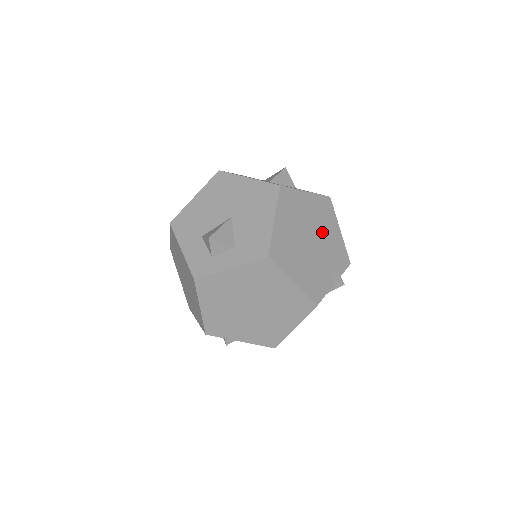
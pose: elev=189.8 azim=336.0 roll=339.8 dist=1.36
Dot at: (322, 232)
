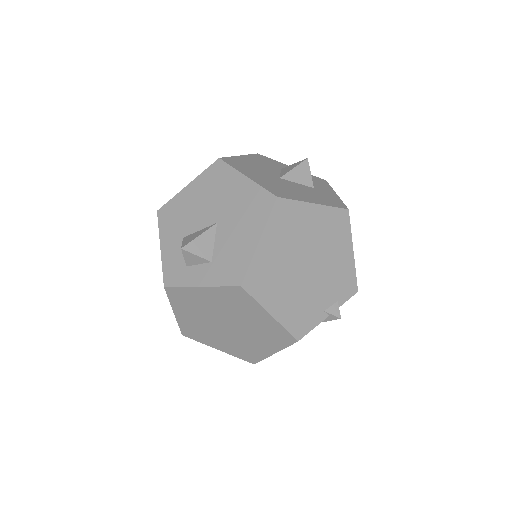
Dot at: (326, 254)
